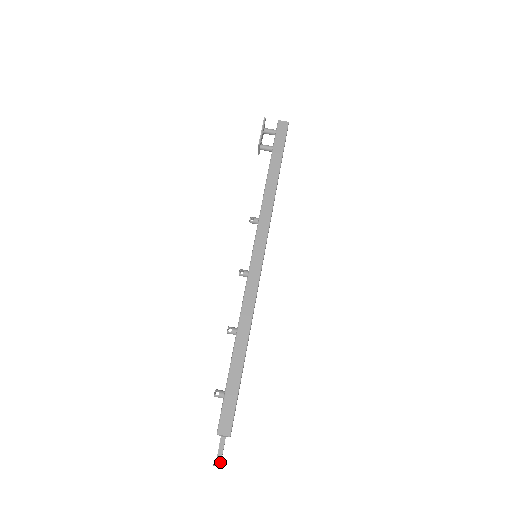
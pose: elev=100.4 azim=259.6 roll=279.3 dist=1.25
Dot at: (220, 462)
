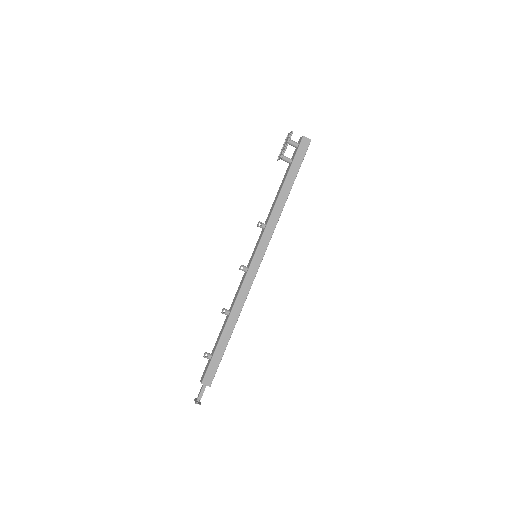
Dot at: (199, 400)
